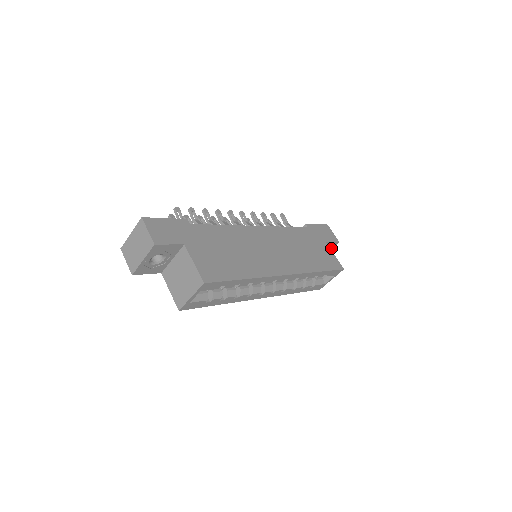
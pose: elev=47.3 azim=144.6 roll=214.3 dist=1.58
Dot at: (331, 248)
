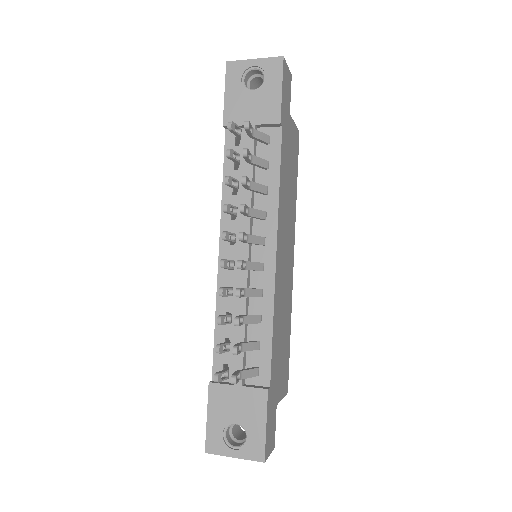
Dot at: occluded
